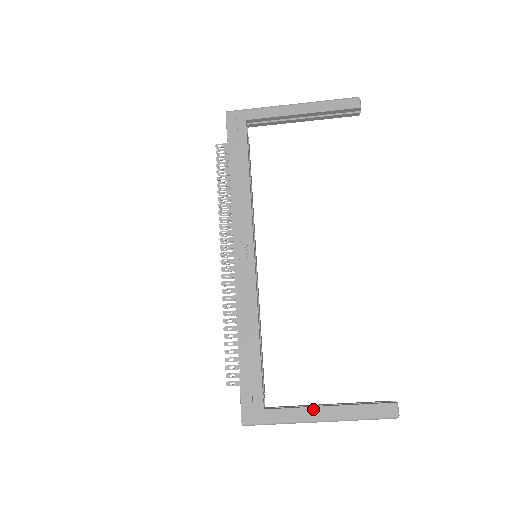
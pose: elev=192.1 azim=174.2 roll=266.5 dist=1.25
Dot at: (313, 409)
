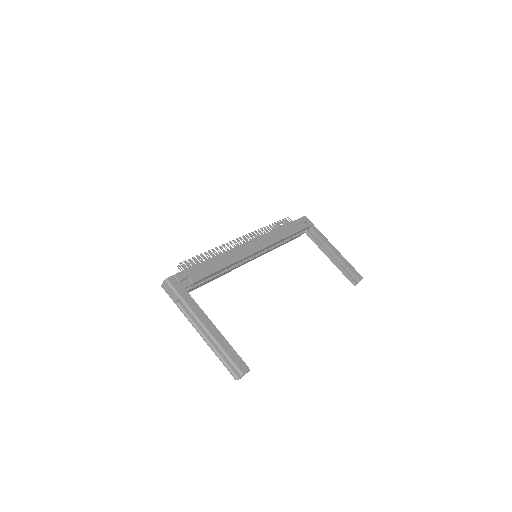
Dot at: (207, 318)
